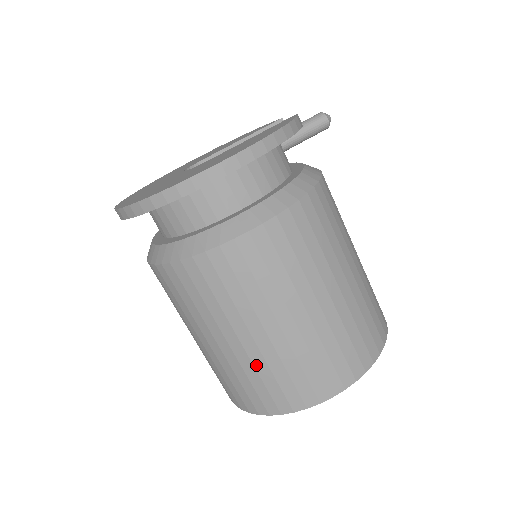
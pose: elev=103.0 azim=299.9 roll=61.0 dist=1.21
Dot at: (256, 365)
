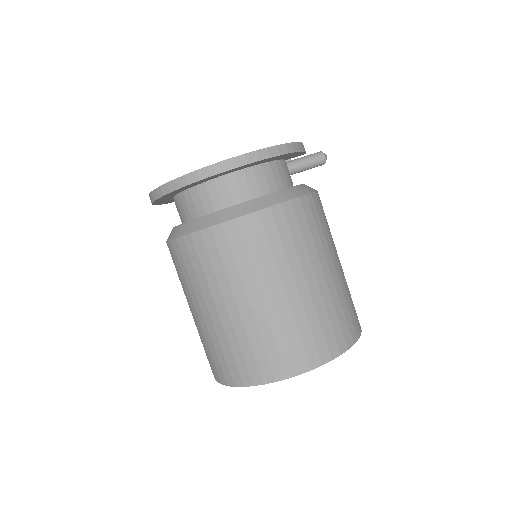
Dot at: (248, 331)
